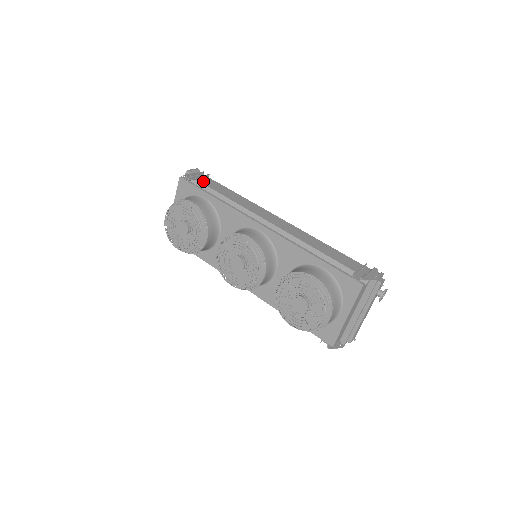
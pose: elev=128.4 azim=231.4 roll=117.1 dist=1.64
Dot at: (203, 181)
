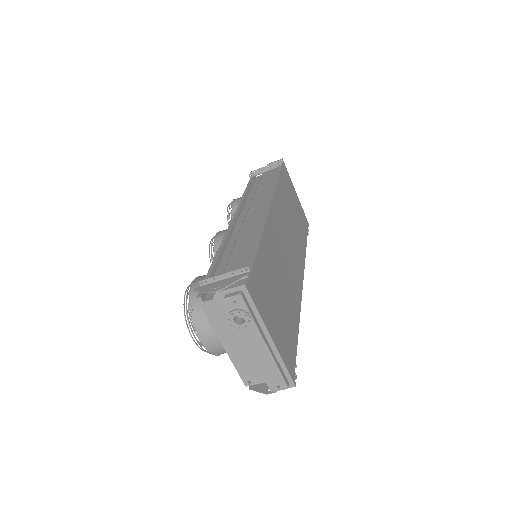
Dot at: (266, 173)
